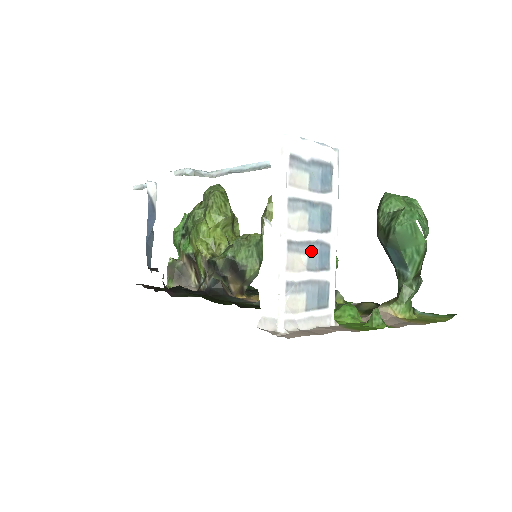
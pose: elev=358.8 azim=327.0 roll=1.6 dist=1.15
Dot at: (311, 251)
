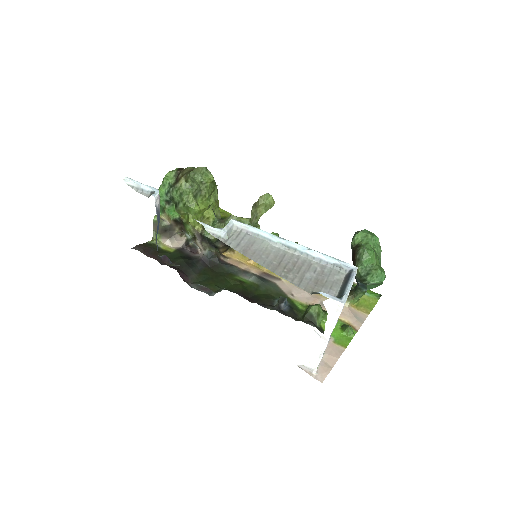
Dot at: occluded
